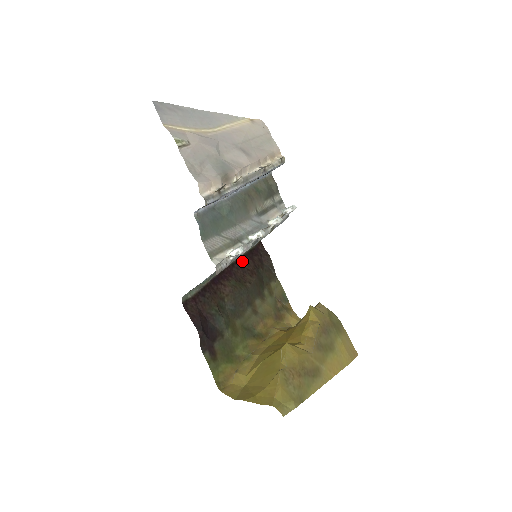
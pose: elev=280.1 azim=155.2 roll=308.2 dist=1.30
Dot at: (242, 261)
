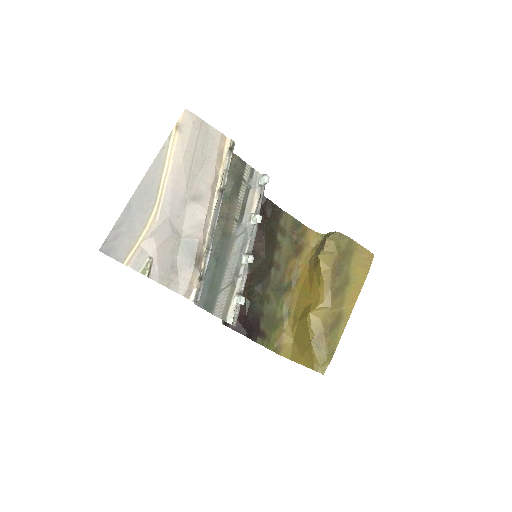
Dot at: occluded
